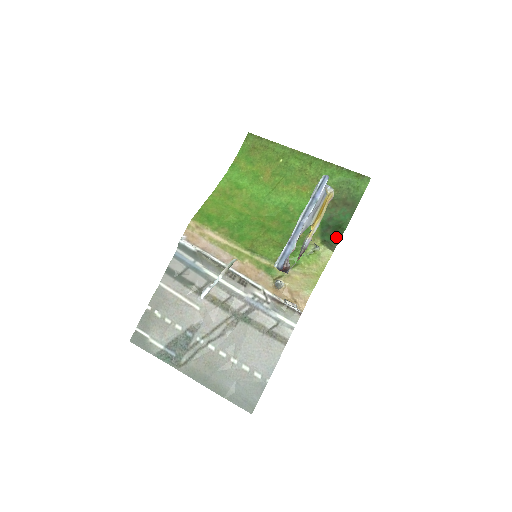
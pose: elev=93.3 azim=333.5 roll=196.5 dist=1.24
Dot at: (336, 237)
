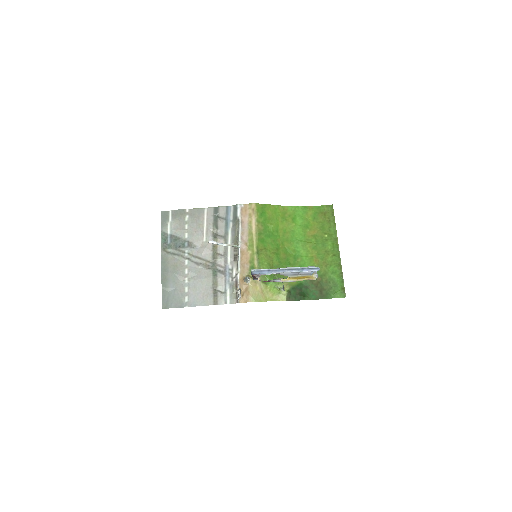
Dot at: (297, 297)
